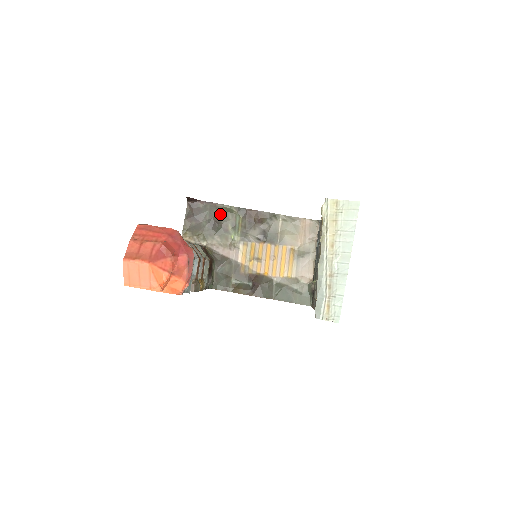
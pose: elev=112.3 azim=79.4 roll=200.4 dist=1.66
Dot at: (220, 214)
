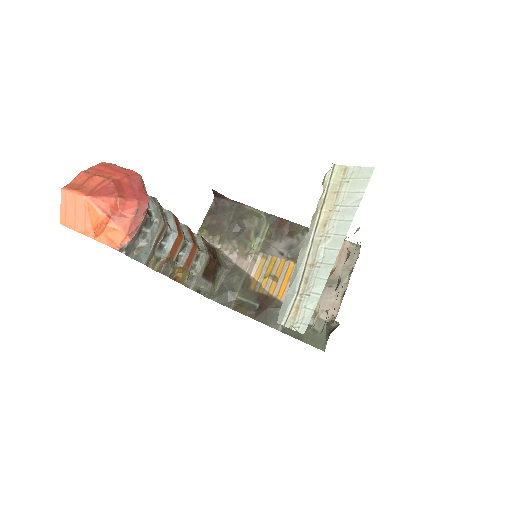
Dot at: (245, 217)
